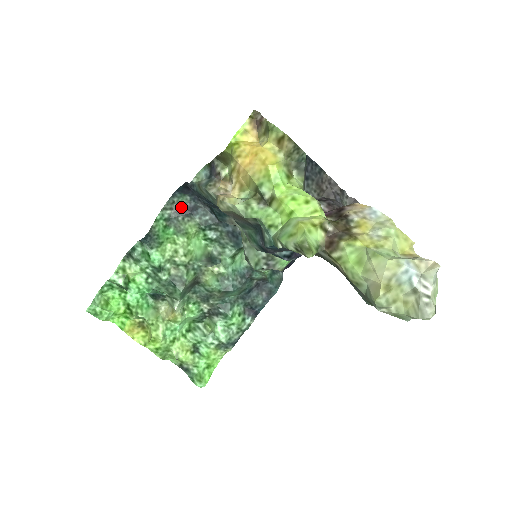
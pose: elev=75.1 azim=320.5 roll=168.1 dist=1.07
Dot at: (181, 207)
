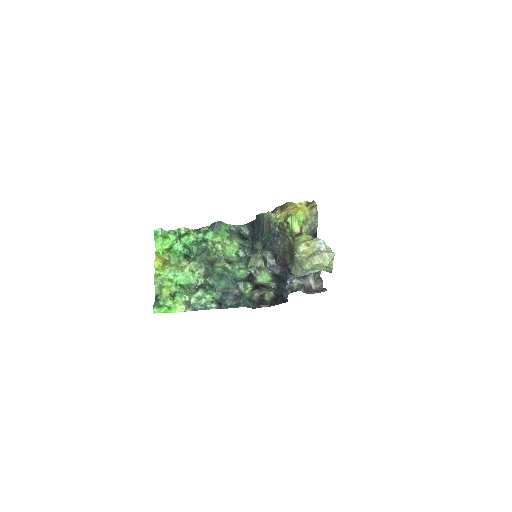
Dot at: (241, 233)
